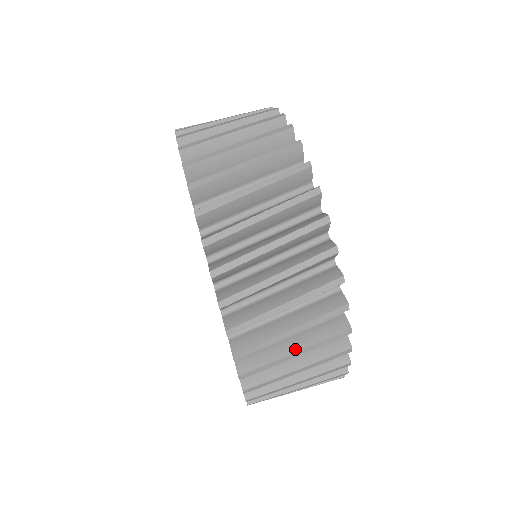
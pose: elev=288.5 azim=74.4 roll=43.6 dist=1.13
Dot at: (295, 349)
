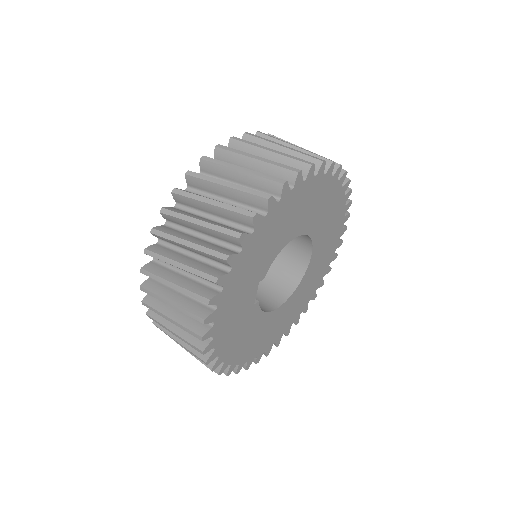
Dot at: (172, 317)
